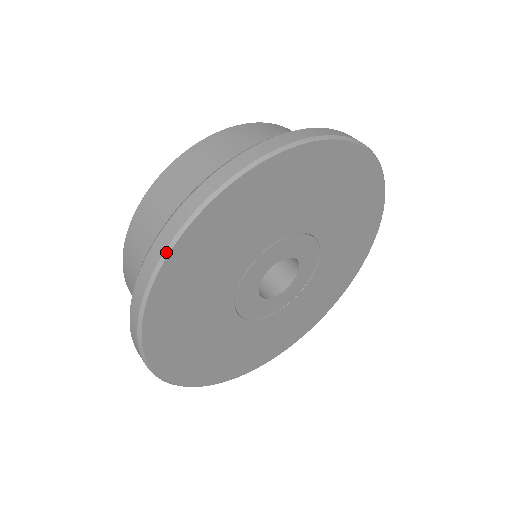
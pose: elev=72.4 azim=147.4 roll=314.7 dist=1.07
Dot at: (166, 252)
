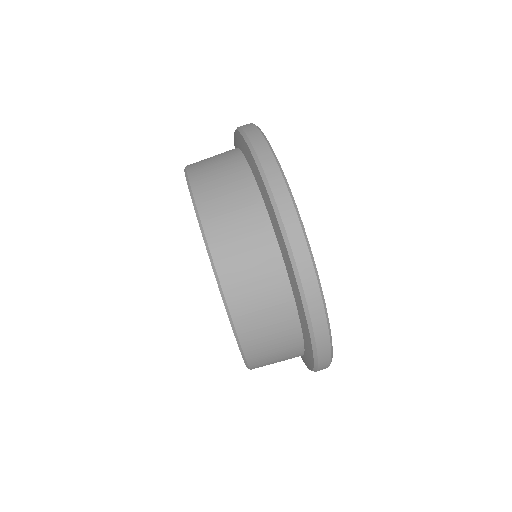
Dot at: (314, 265)
